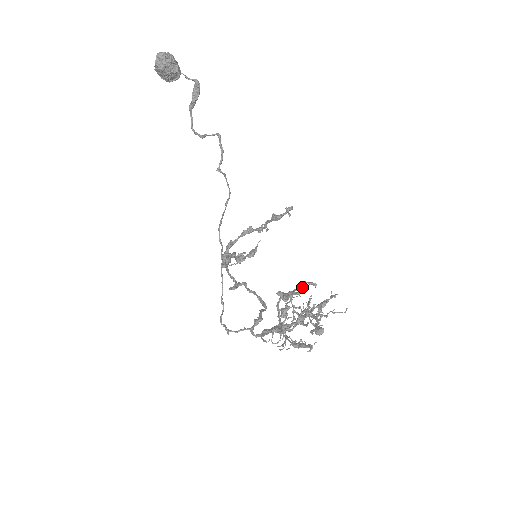
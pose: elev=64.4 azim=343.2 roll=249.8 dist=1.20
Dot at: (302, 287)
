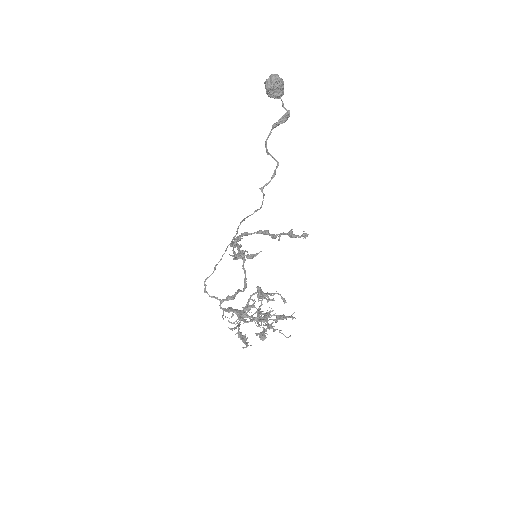
Dot at: (273, 298)
